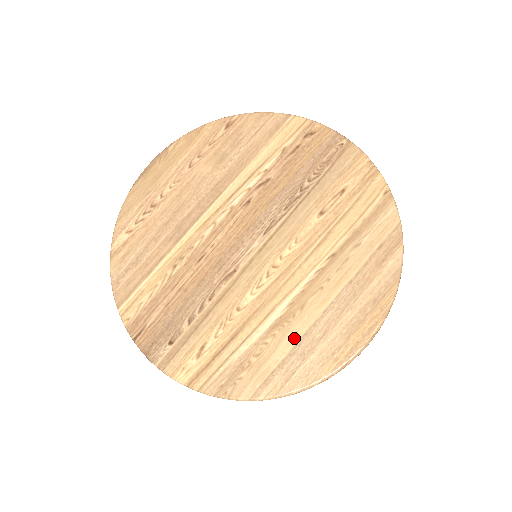
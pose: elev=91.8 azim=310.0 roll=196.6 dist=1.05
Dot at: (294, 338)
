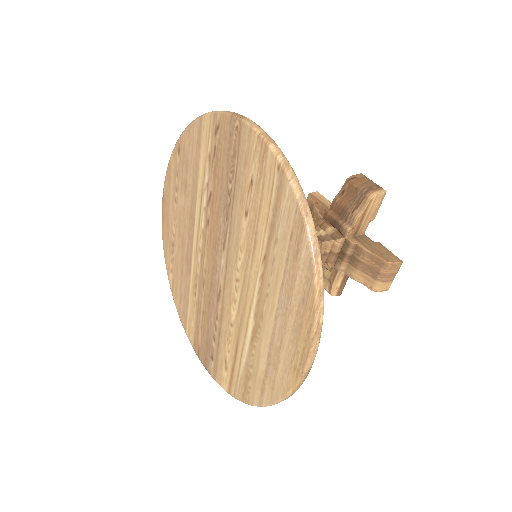
Dot at: (265, 348)
